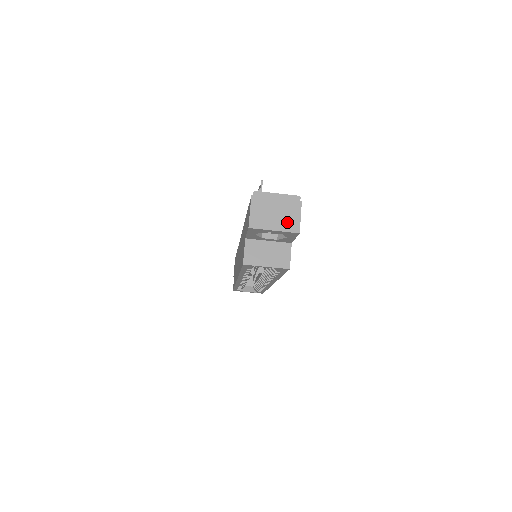
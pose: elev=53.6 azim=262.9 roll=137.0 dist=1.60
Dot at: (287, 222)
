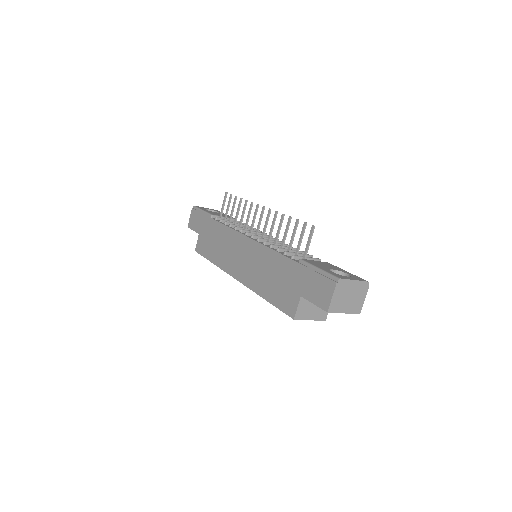
Dot at: (355, 305)
